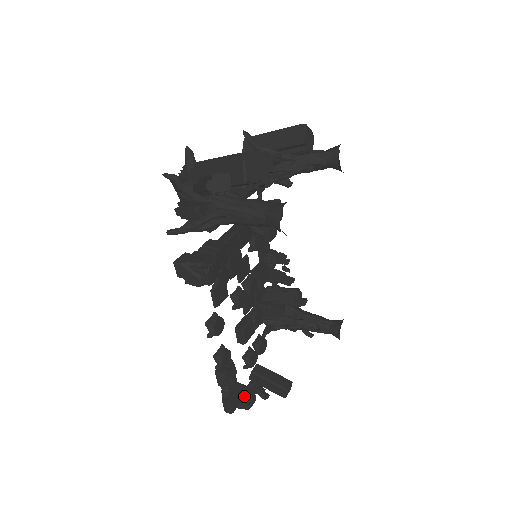
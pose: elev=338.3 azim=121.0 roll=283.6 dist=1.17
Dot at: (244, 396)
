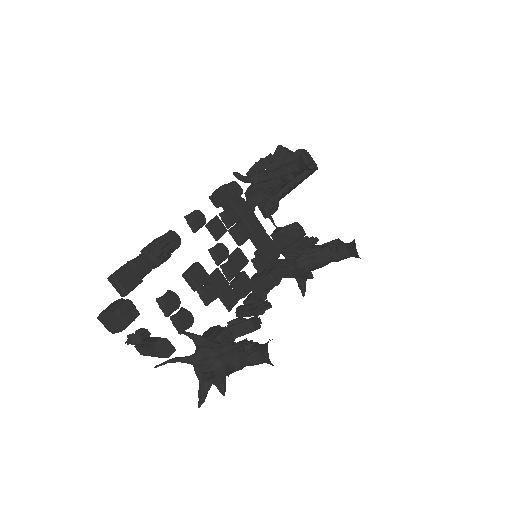
Dot at: (129, 303)
